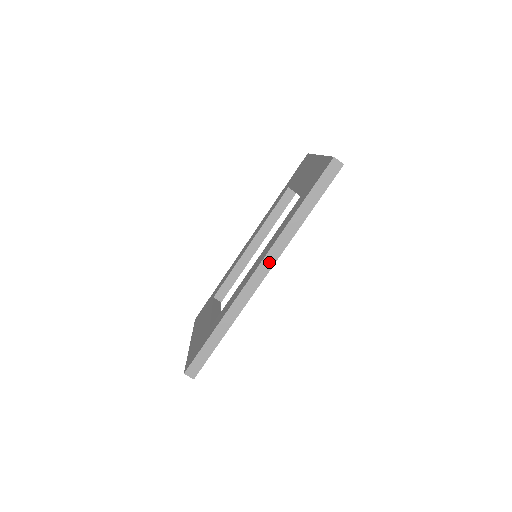
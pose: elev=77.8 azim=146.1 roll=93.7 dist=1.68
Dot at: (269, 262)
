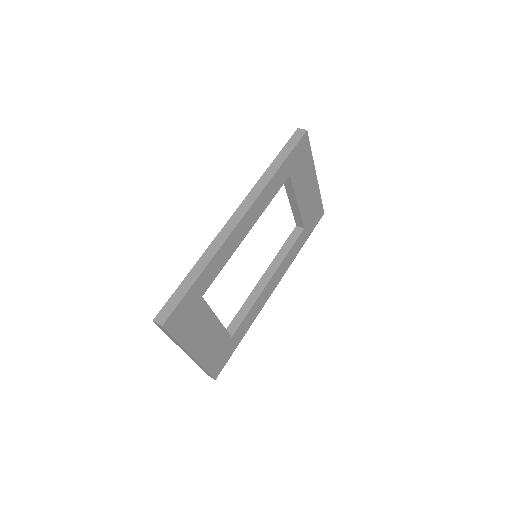
Dot at: (246, 205)
